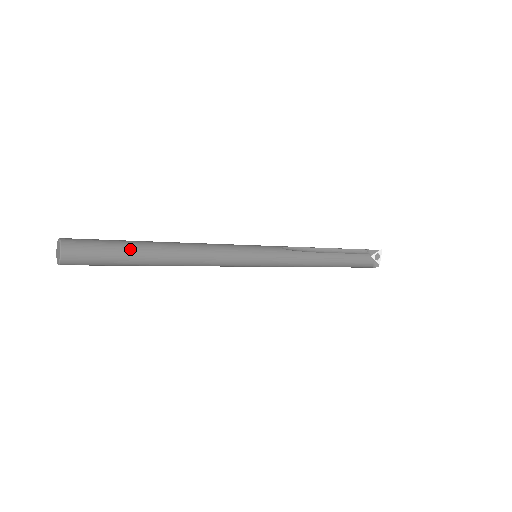
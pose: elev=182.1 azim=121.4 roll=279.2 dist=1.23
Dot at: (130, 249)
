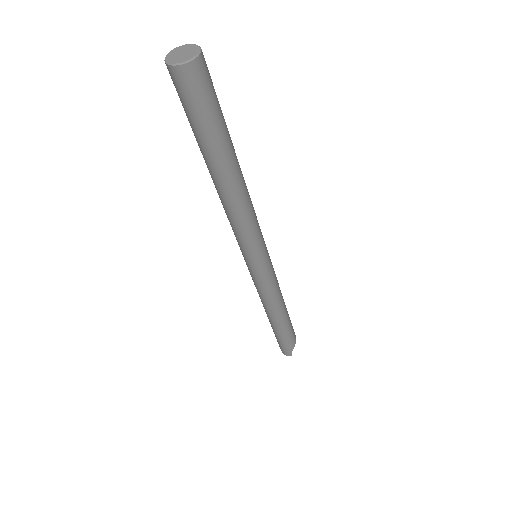
Dot at: occluded
